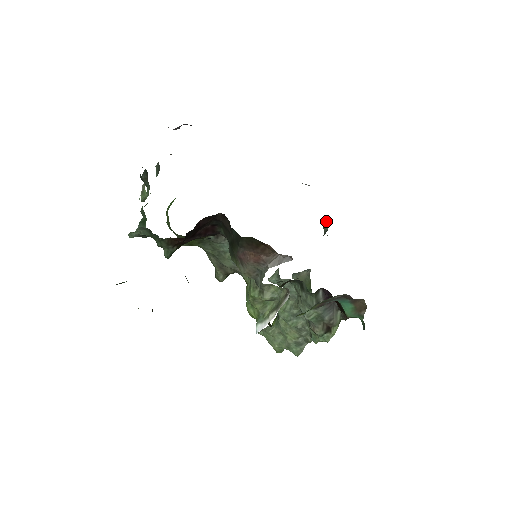
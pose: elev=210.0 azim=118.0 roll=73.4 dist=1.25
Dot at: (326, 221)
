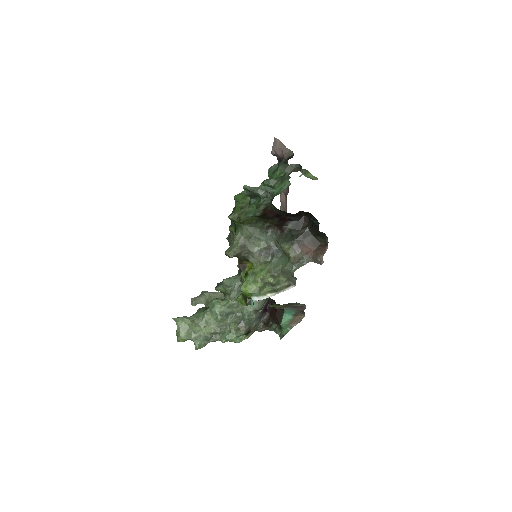
Dot at: occluded
